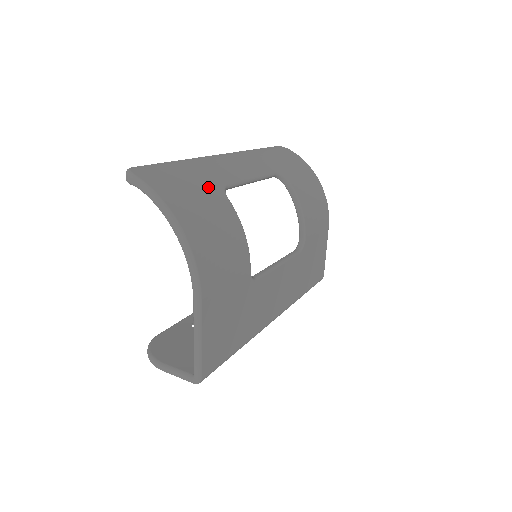
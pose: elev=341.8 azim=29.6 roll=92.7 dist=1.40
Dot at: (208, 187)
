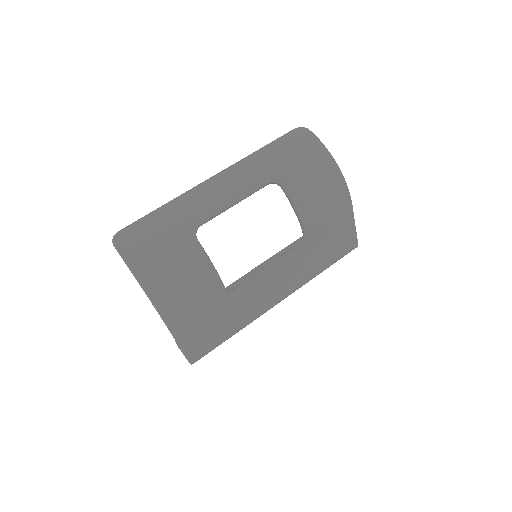
Dot at: (177, 235)
